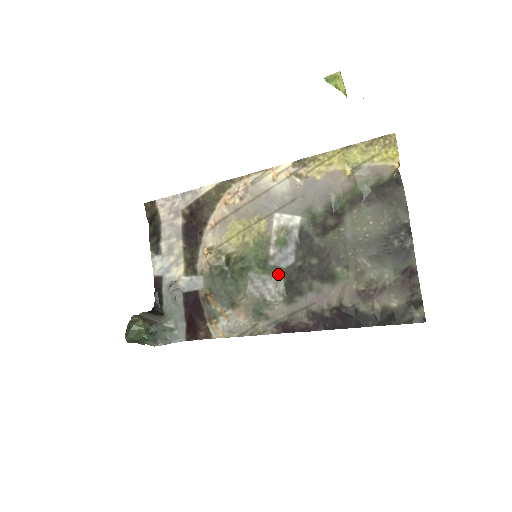
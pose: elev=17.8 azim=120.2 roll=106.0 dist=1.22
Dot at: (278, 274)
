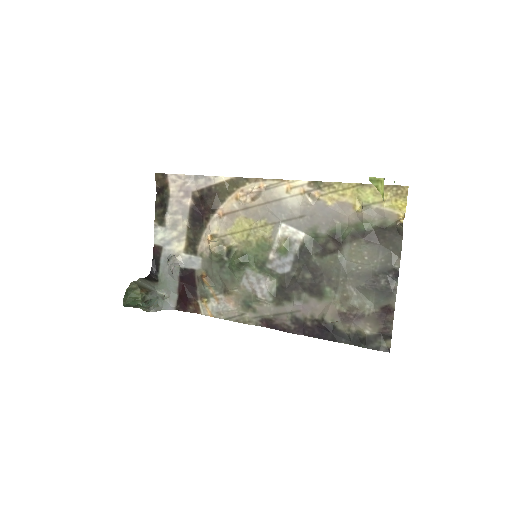
Dot at: (273, 277)
